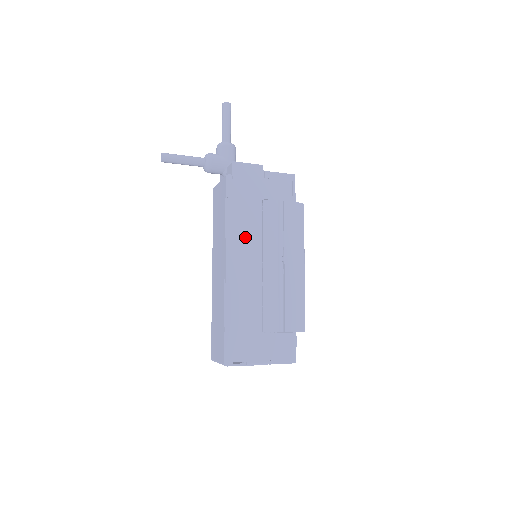
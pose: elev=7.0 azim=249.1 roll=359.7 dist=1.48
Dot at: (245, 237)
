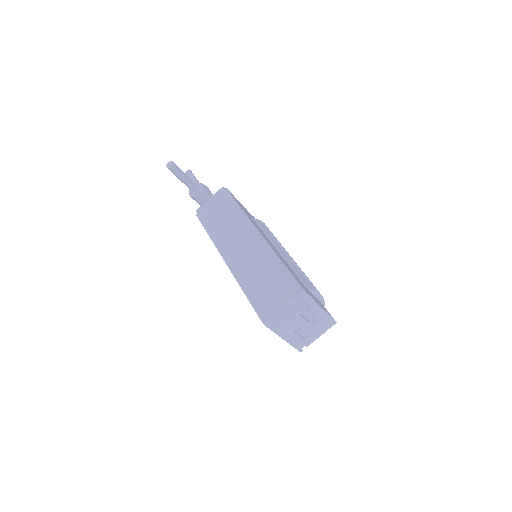
Dot at: (256, 225)
